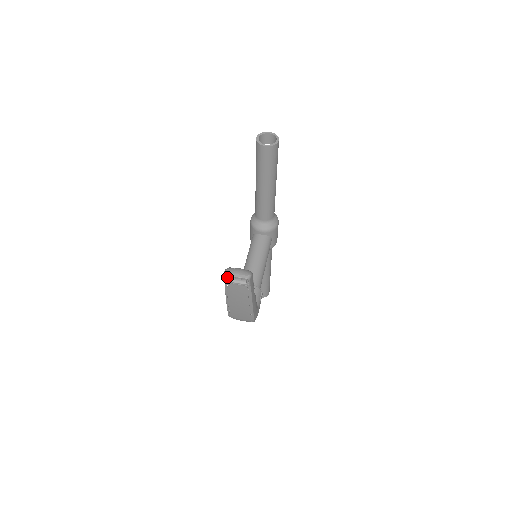
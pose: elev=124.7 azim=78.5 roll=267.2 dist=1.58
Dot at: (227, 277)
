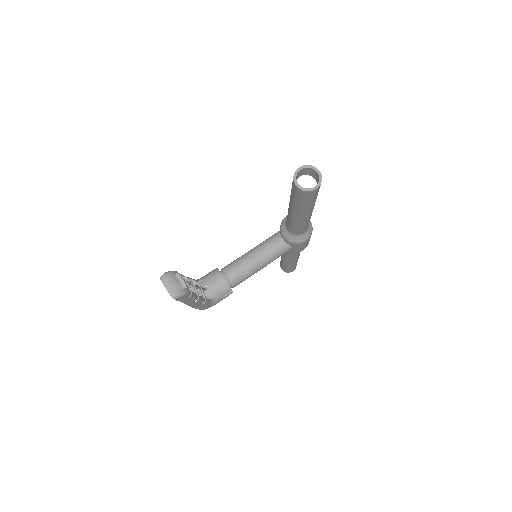
Dot at: (163, 280)
